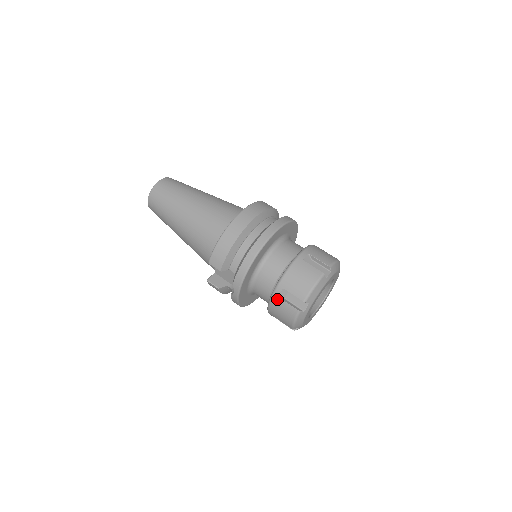
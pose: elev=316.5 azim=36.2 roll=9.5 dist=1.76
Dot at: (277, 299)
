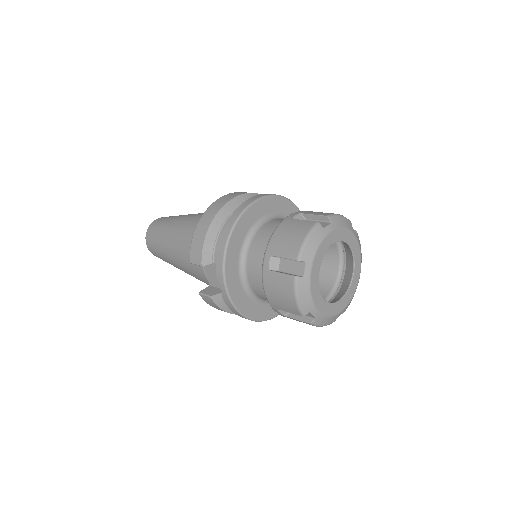
Dot at: (268, 274)
